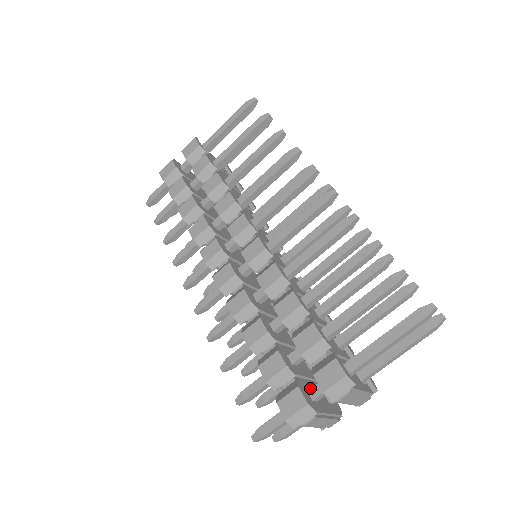
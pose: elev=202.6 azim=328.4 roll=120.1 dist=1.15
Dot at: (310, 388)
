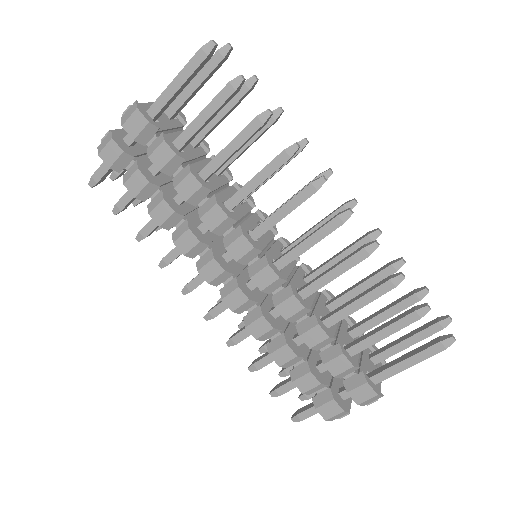
Dot at: (337, 384)
